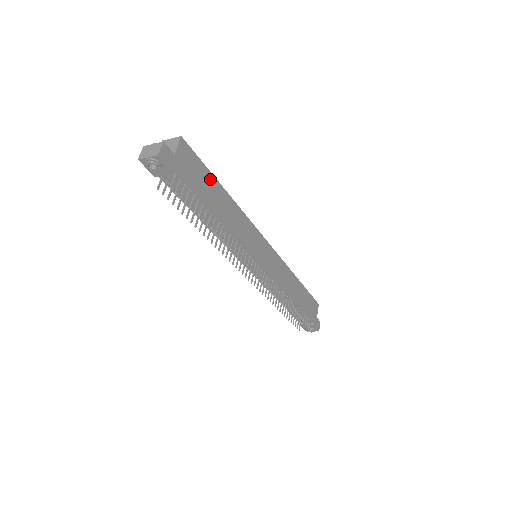
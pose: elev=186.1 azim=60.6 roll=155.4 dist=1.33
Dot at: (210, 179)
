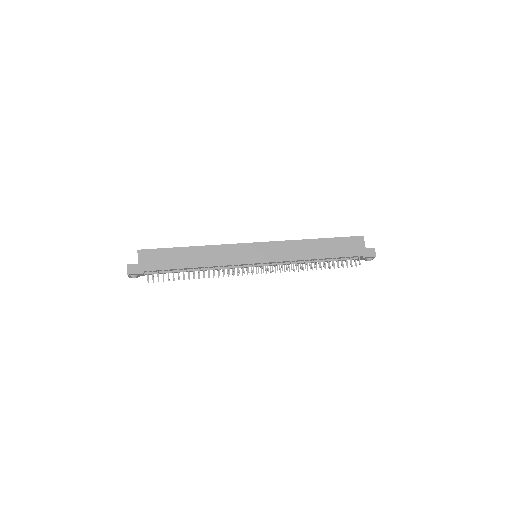
Dot at: (173, 252)
